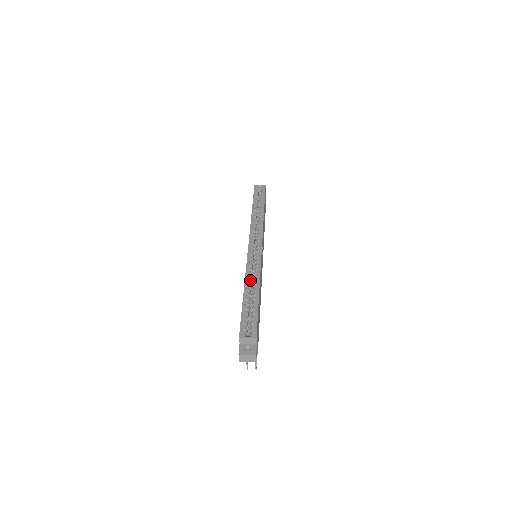
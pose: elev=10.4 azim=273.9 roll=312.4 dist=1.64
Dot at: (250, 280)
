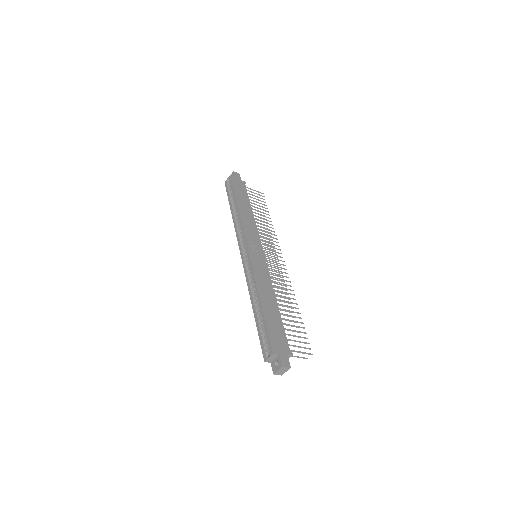
Dot at: (253, 295)
